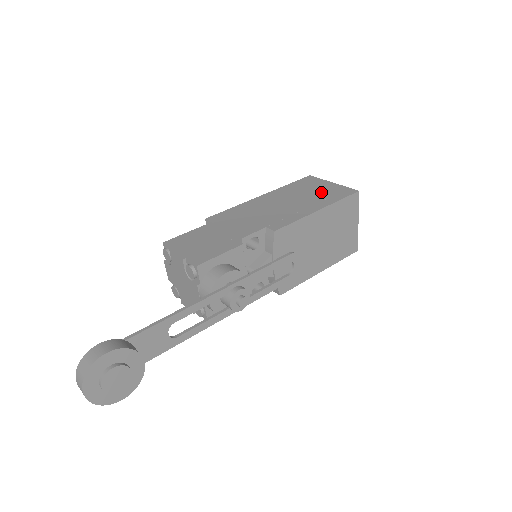
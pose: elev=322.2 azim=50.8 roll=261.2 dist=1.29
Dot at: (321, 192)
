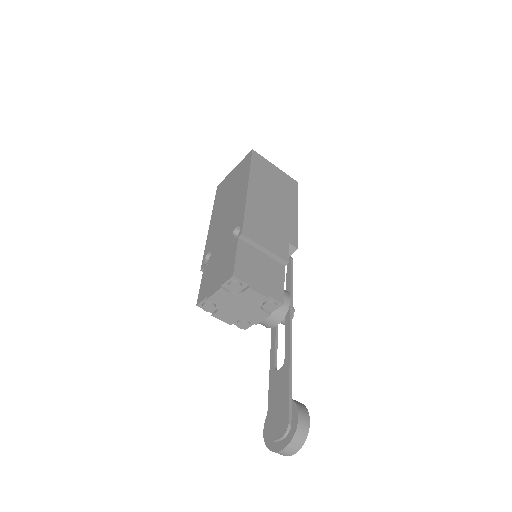
Dot at: (281, 183)
